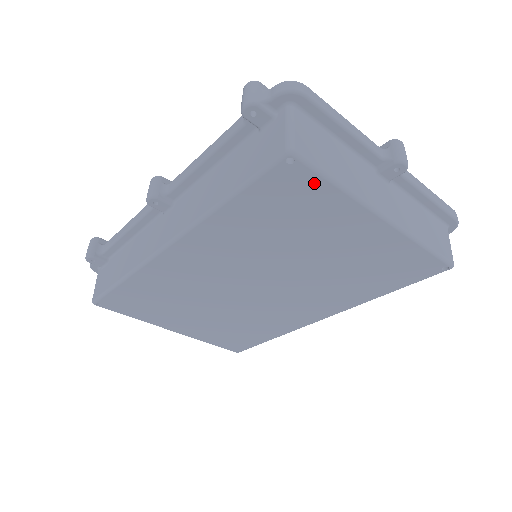
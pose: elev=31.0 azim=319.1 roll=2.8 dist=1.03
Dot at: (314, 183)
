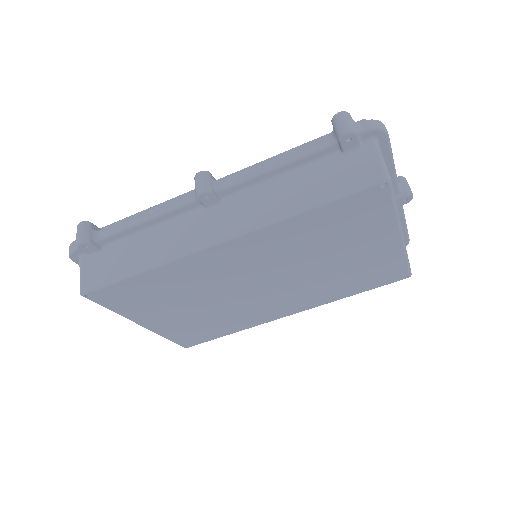
Dot at: (384, 204)
